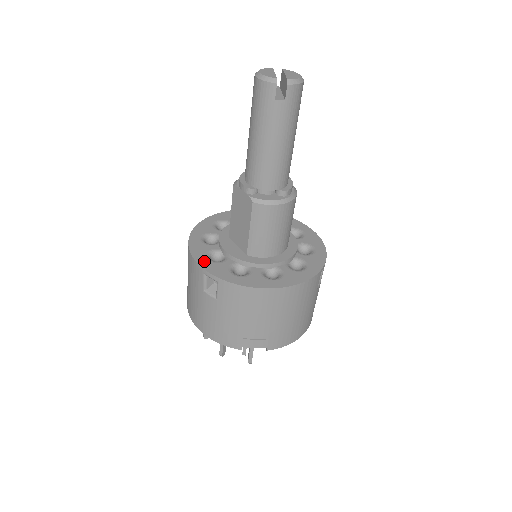
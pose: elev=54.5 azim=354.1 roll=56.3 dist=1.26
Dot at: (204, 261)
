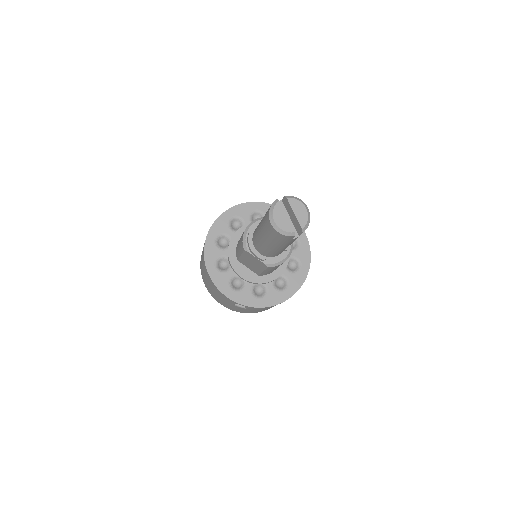
Dot at: (232, 294)
